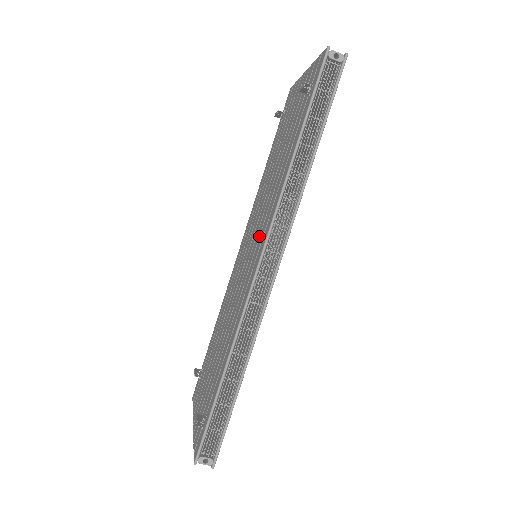
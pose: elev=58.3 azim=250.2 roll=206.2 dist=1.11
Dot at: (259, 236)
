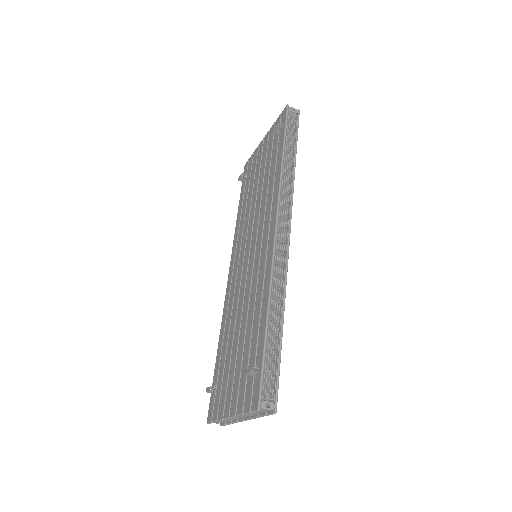
Dot at: (263, 227)
